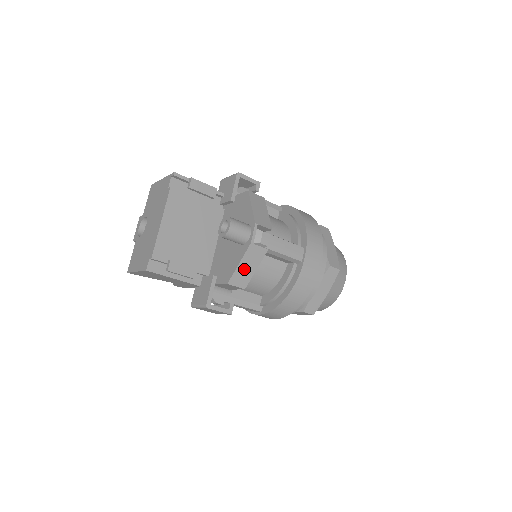
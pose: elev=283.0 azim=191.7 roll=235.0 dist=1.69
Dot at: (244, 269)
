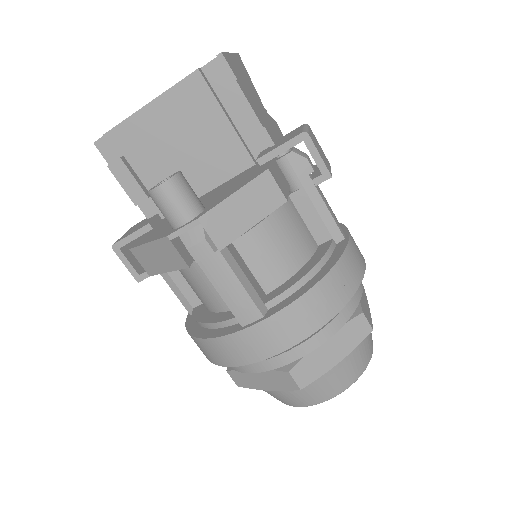
Dot at: (153, 255)
